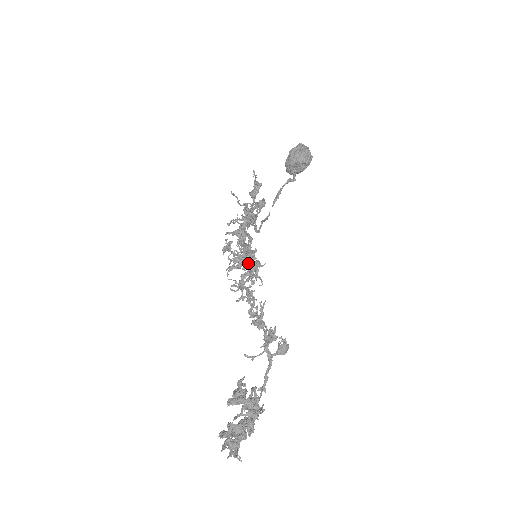
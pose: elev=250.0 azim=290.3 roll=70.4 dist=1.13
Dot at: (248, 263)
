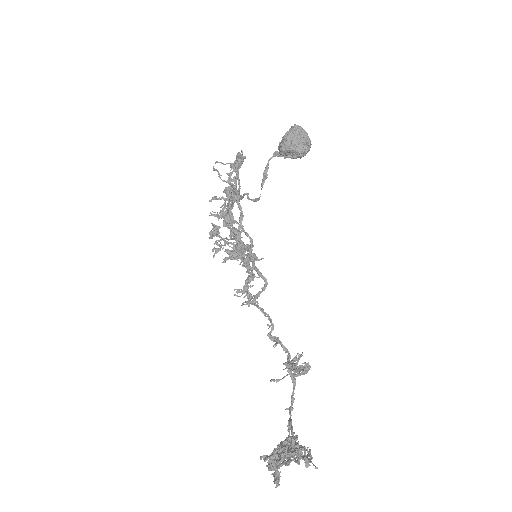
Dot at: (243, 255)
